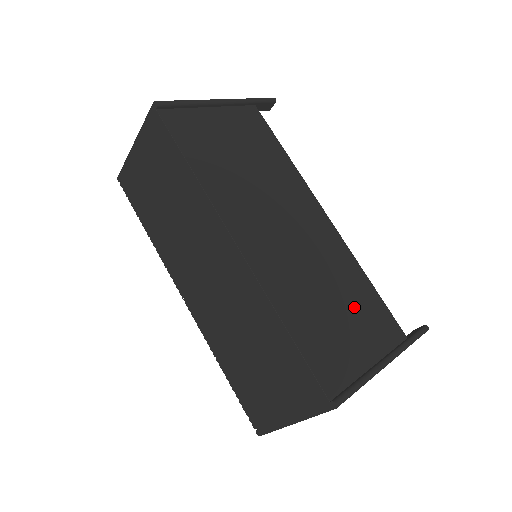
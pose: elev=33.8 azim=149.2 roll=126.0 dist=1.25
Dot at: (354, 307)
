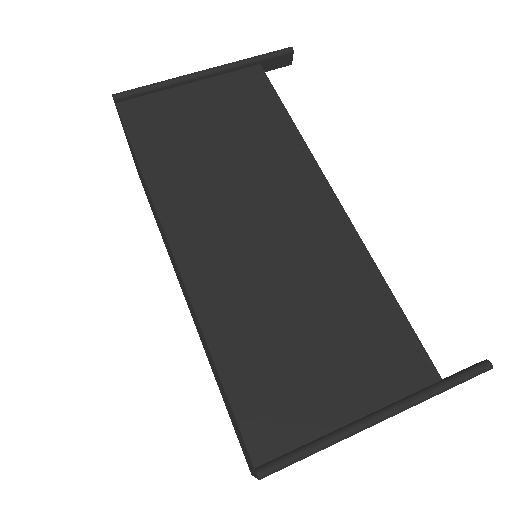
Dot at: (345, 331)
